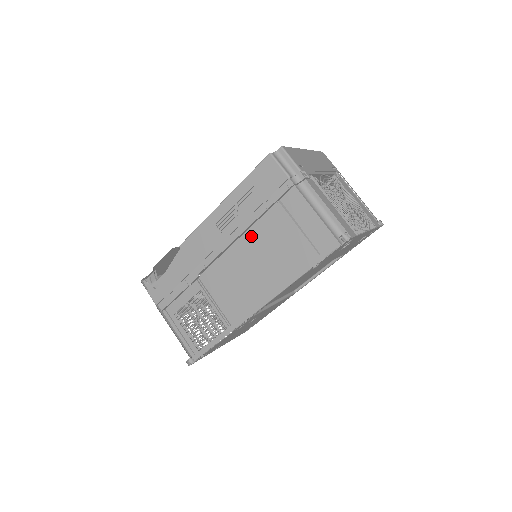
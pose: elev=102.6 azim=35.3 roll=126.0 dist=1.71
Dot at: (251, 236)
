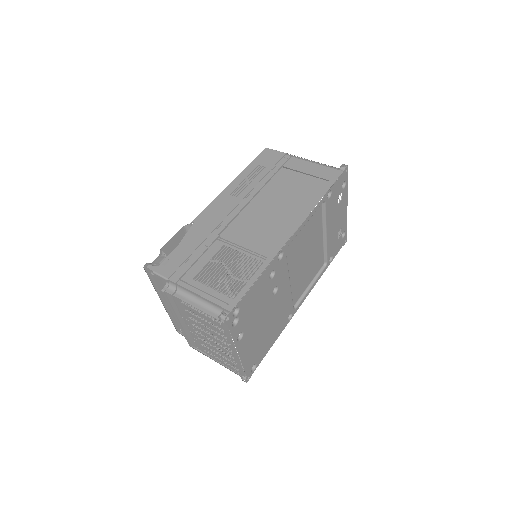
Dot at: (266, 192)
